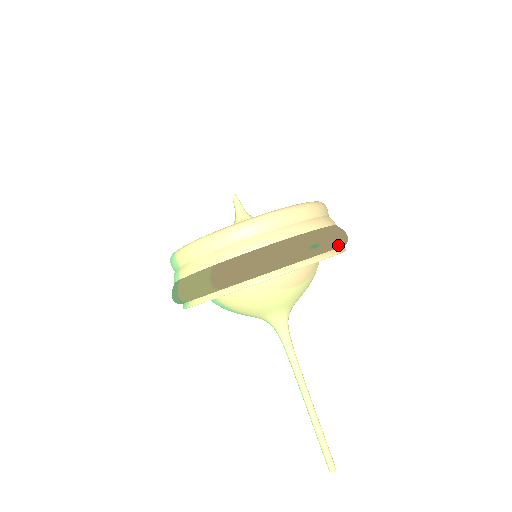
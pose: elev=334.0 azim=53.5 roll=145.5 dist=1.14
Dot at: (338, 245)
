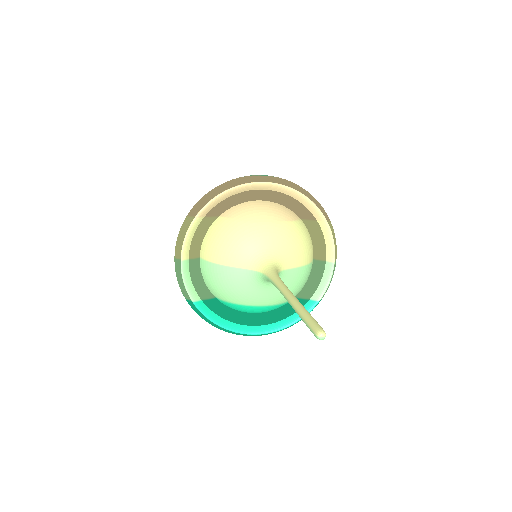
Dot at: (294, 186)
